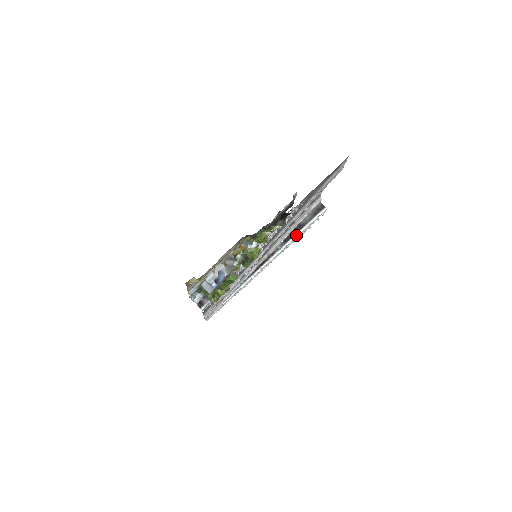
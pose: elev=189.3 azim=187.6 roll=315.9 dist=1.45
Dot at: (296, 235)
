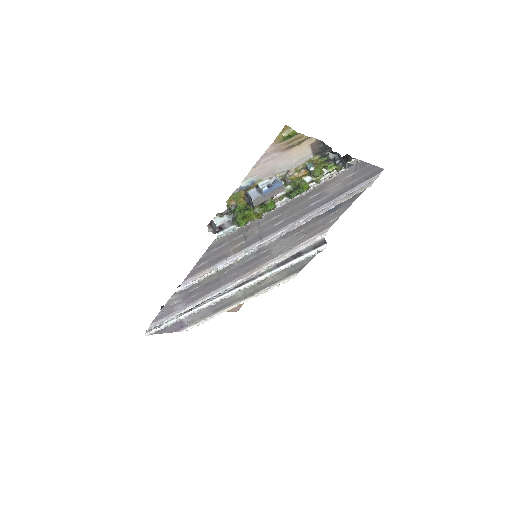
Dot at: (291, 262)
